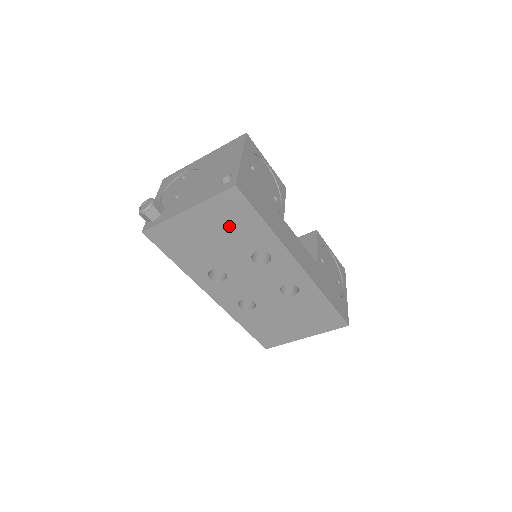
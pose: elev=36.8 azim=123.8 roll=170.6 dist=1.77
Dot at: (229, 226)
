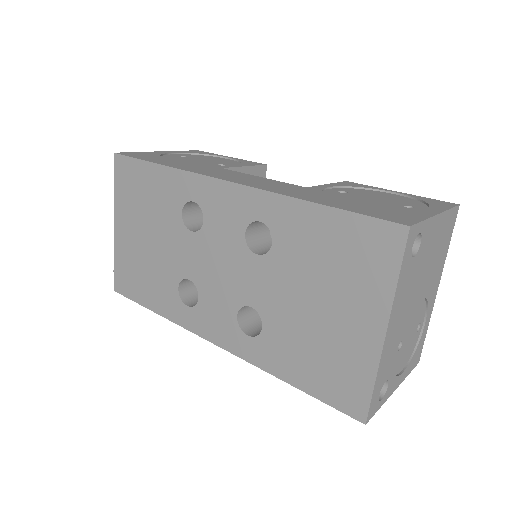
Dot at: (144, 206)
